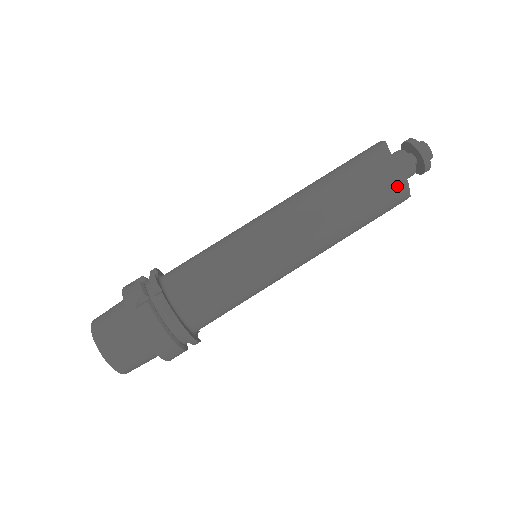
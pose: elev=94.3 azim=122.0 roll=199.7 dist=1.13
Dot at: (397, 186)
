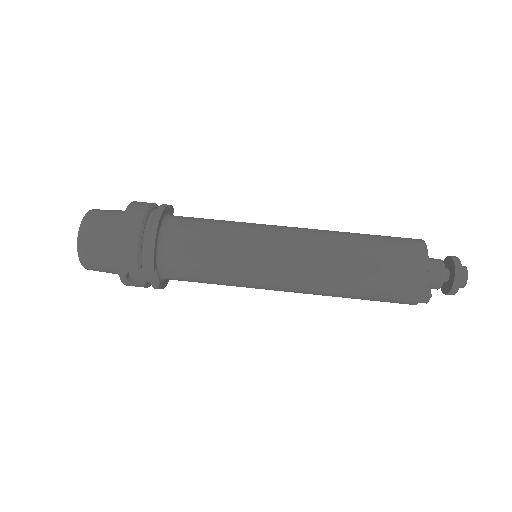
Dot at: (416, 256)
